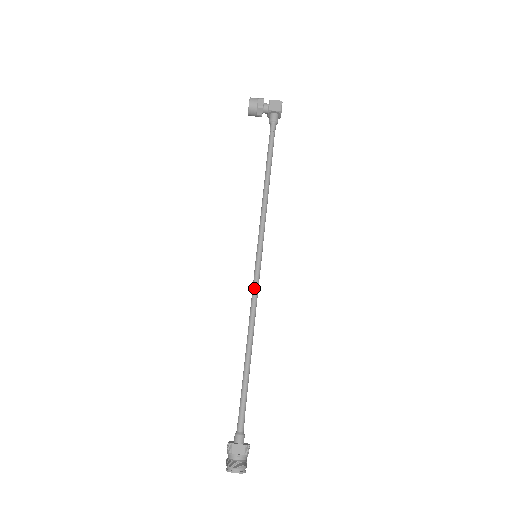
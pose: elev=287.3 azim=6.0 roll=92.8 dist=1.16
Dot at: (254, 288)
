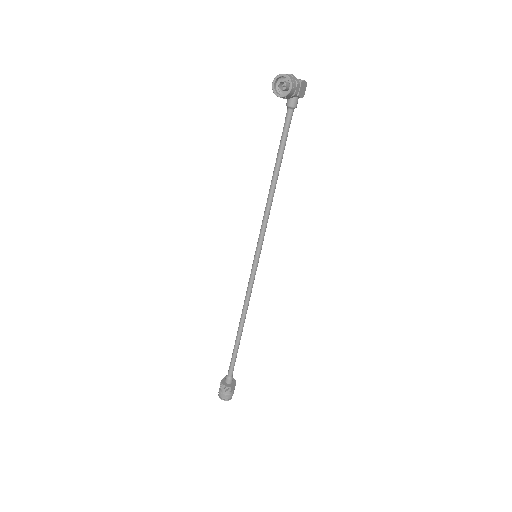
Dot at: occluded
